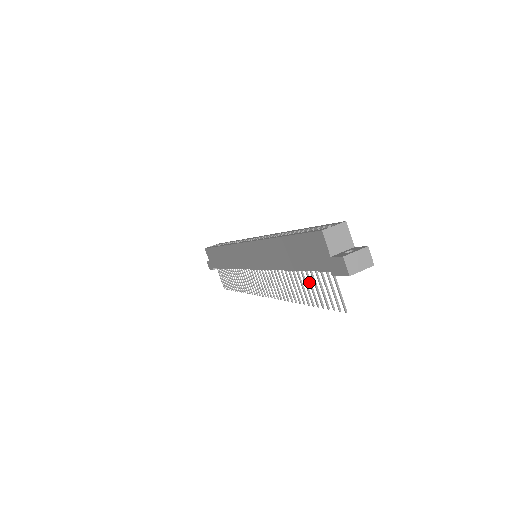
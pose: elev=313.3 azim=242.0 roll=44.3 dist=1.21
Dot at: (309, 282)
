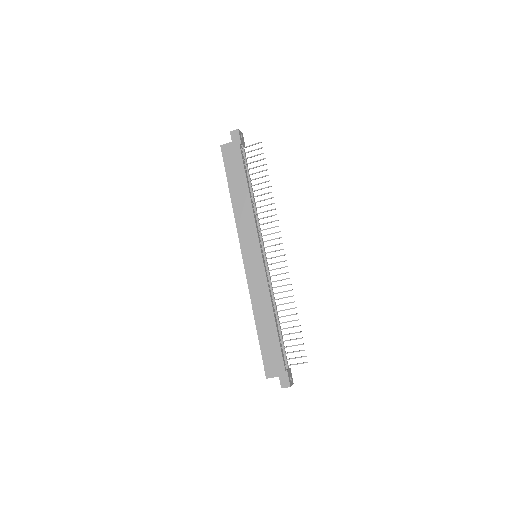
Dot at: (253, 173)
